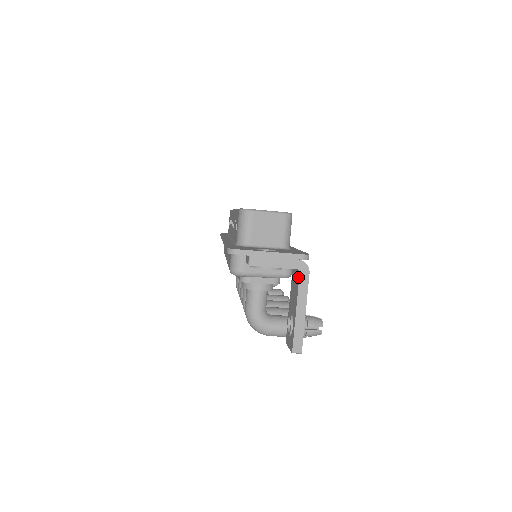
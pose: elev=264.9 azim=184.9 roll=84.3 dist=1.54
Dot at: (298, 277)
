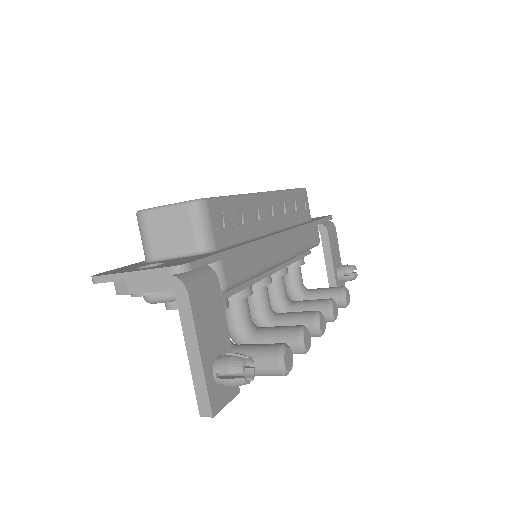
Dot at: (179, 301)
